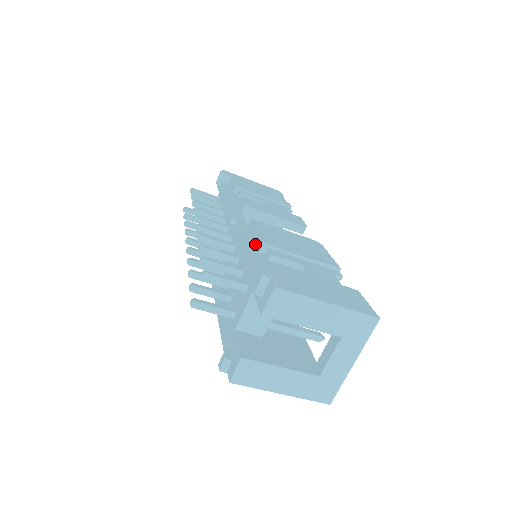
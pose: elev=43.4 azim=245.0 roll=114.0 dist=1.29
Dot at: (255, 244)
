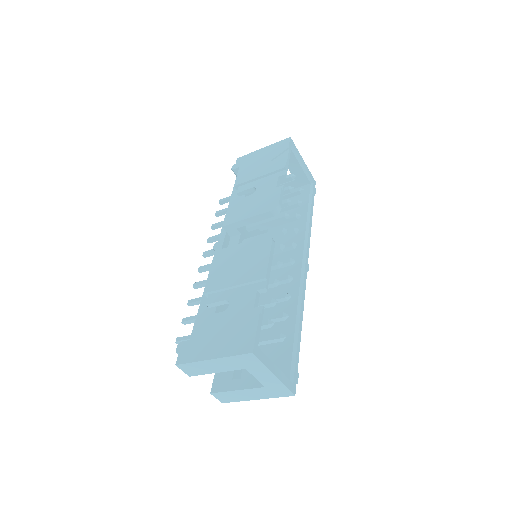
Dot at: occluded
